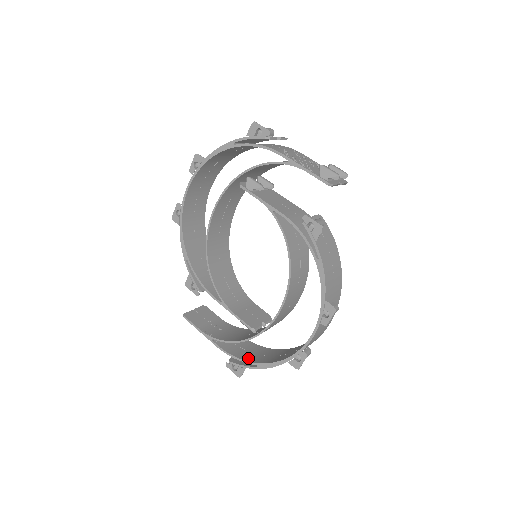
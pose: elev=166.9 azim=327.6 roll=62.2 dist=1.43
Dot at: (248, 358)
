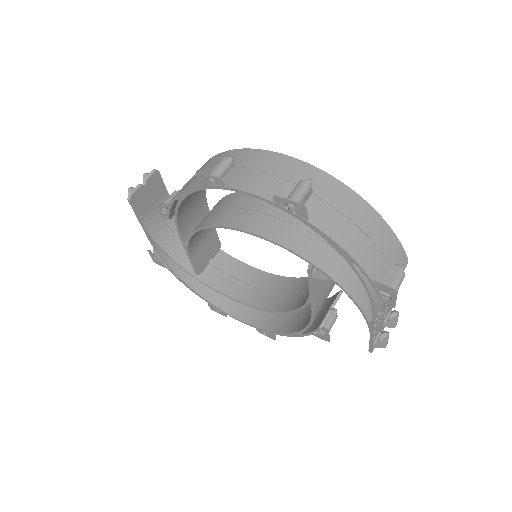
Dot at: (174, 264)
